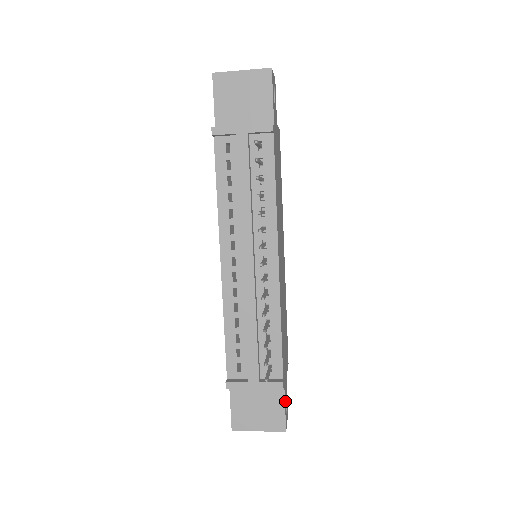
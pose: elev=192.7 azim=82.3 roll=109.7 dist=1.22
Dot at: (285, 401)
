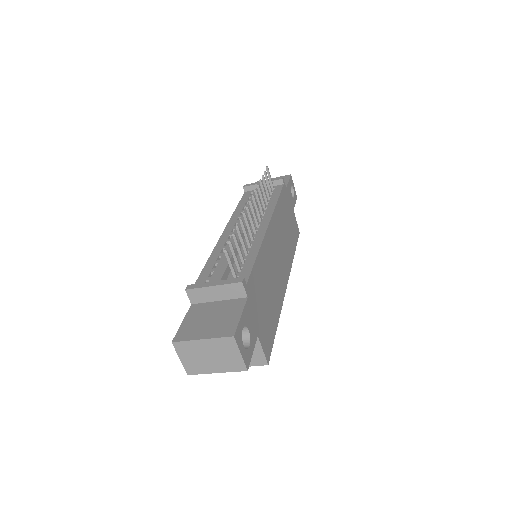
Dot at: (244, 319)
